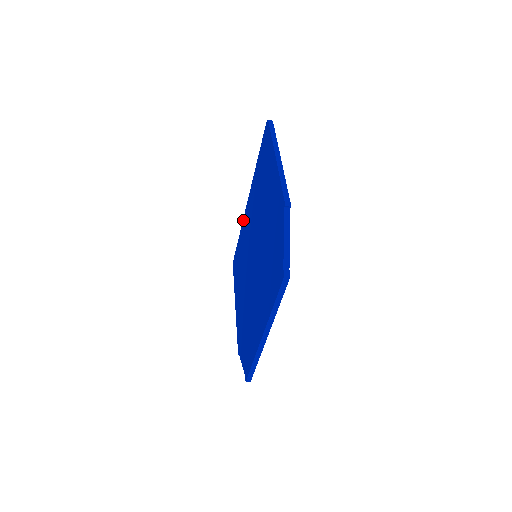
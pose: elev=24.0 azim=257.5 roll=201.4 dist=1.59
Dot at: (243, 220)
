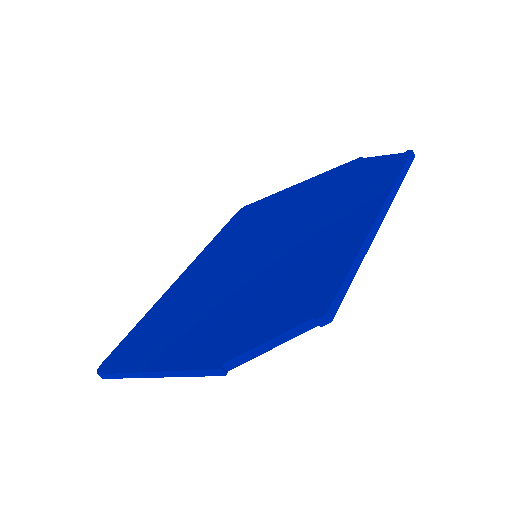
Dot at: (161, 298)
